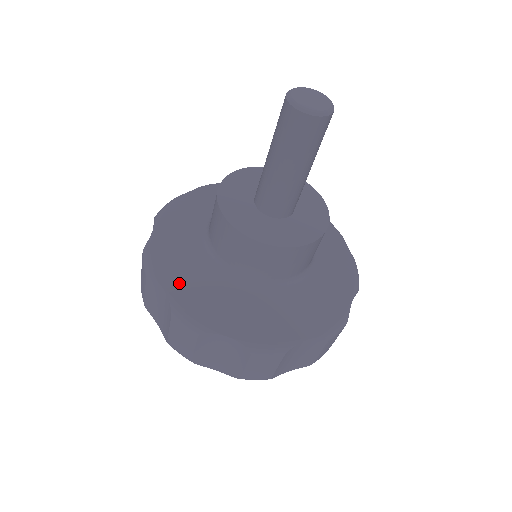
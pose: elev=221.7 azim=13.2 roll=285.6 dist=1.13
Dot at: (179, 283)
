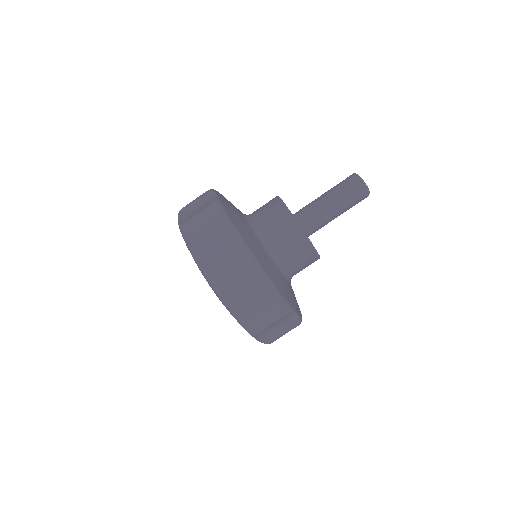
Dot at: (244, 233)
